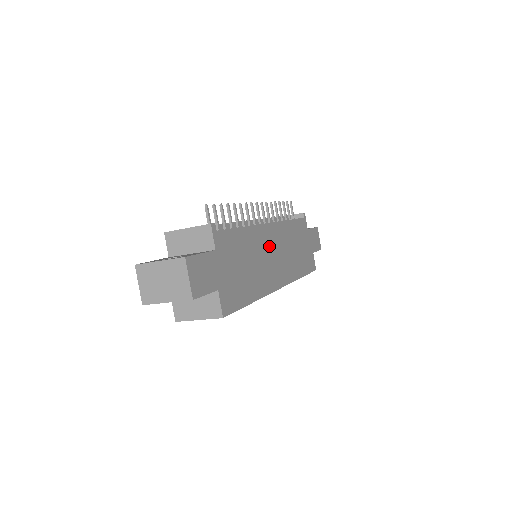
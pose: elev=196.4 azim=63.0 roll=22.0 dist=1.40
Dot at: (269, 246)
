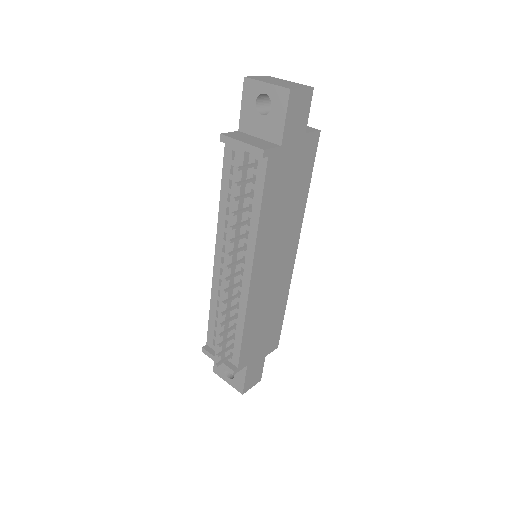
Dot at: (266, 278)
